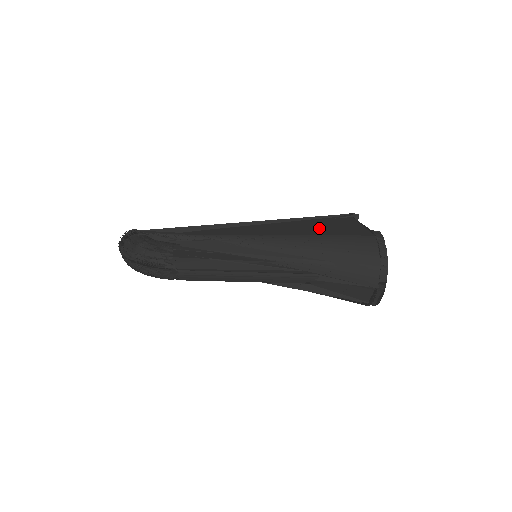
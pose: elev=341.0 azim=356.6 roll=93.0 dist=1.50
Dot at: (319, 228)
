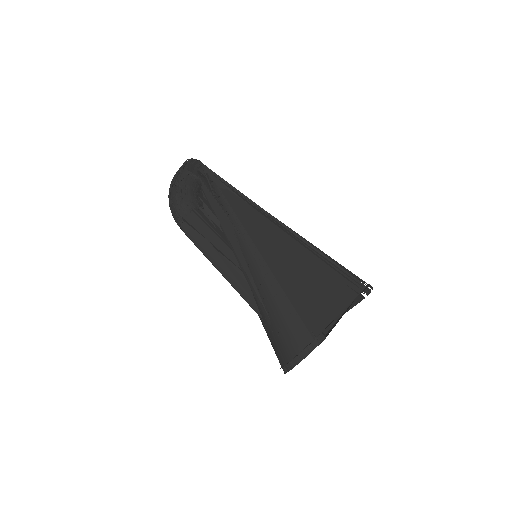
Dot at: (306, 285)
